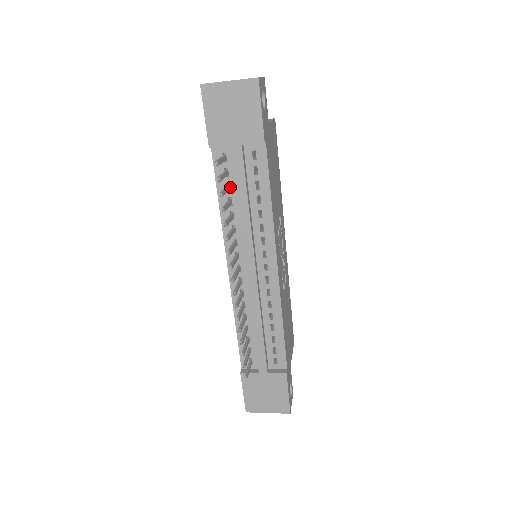
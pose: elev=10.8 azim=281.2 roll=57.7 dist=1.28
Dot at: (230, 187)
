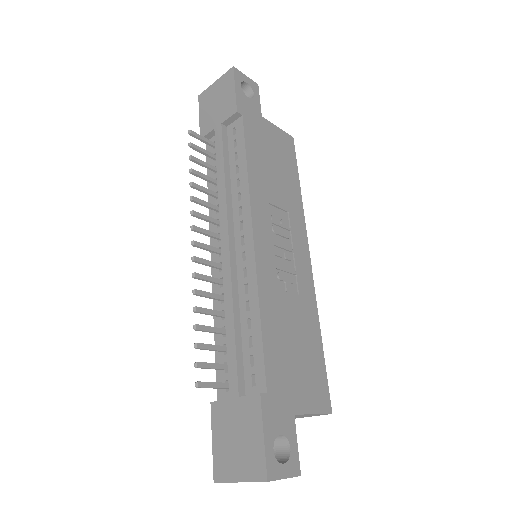
Dot at: (216, 169)
